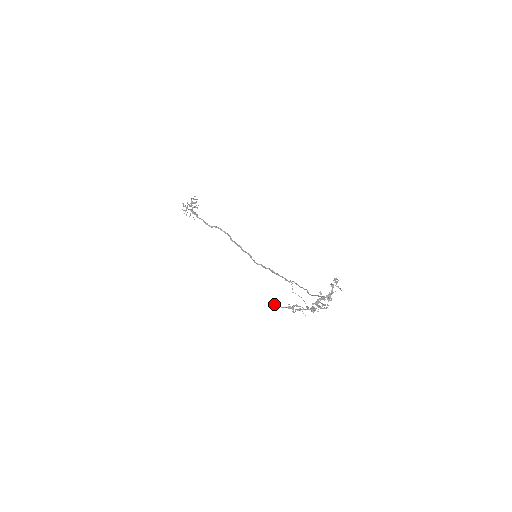
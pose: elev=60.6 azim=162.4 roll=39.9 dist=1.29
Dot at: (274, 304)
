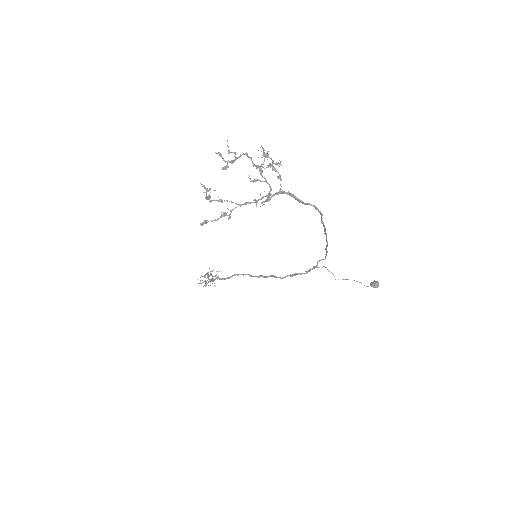
Dot at: (202, 224)
